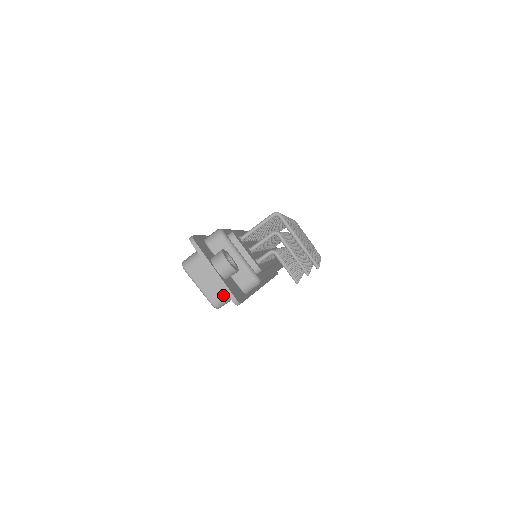
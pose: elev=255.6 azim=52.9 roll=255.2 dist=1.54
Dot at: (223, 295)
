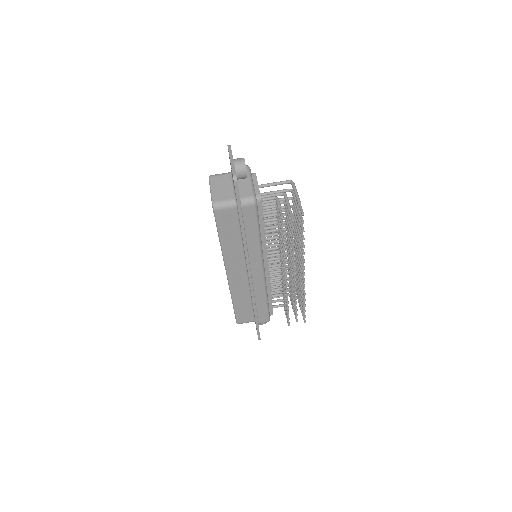
Dot at: (224, 199)
